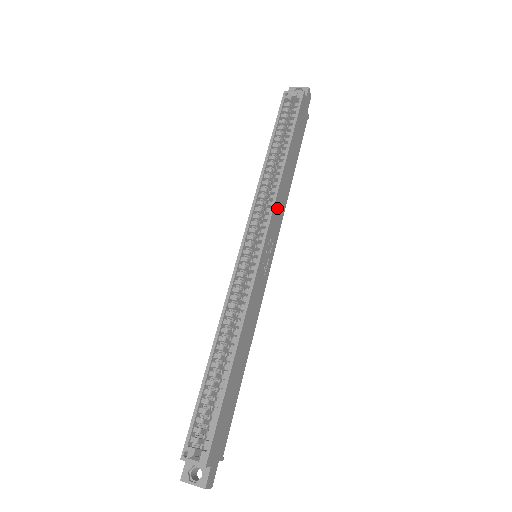
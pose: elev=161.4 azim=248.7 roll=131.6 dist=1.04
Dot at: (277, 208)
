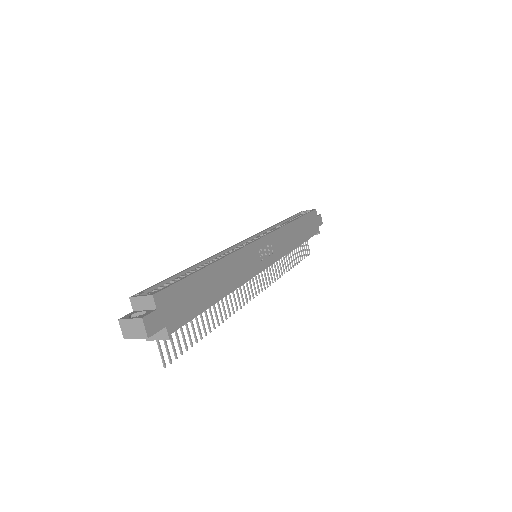
Dot at: (281, 237)
